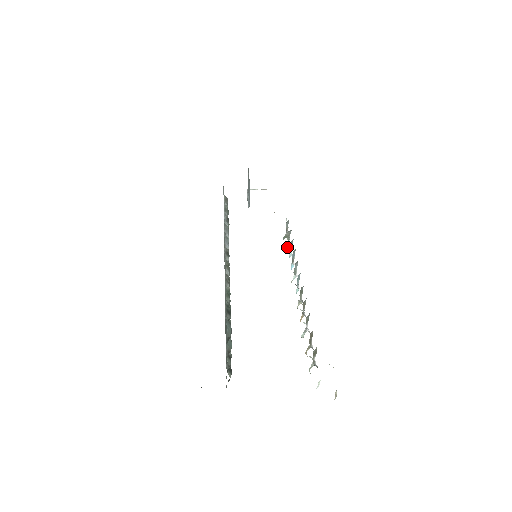
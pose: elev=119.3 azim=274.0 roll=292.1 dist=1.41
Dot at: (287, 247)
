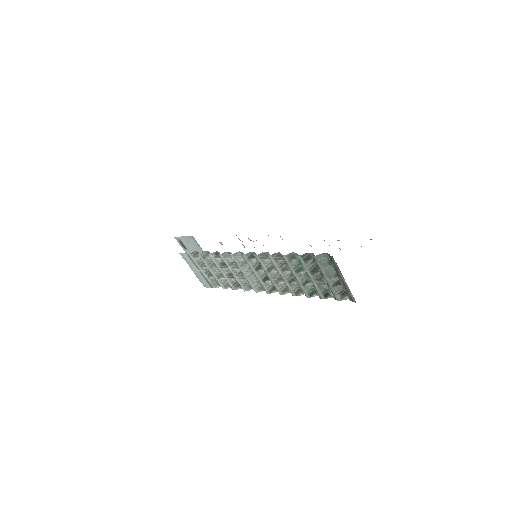
Dot at: occluded
